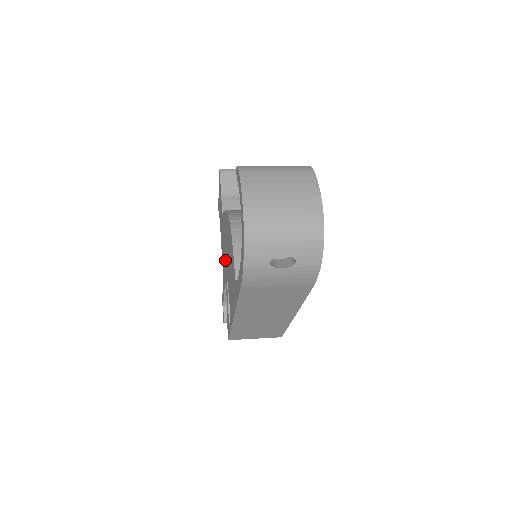
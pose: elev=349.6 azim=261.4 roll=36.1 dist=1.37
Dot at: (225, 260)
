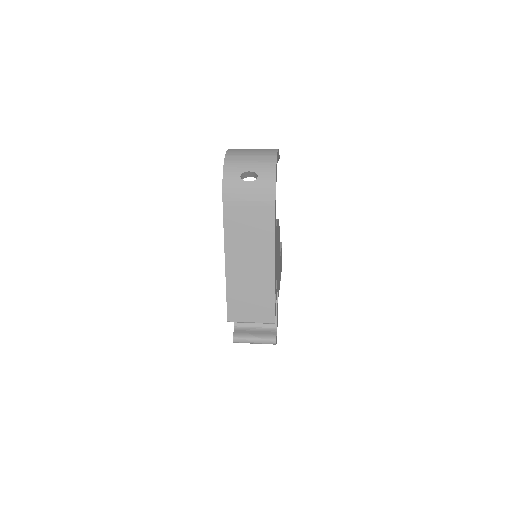
Dot at: occluded
